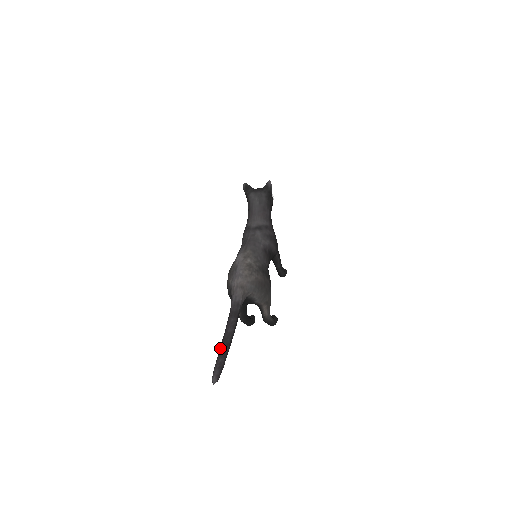
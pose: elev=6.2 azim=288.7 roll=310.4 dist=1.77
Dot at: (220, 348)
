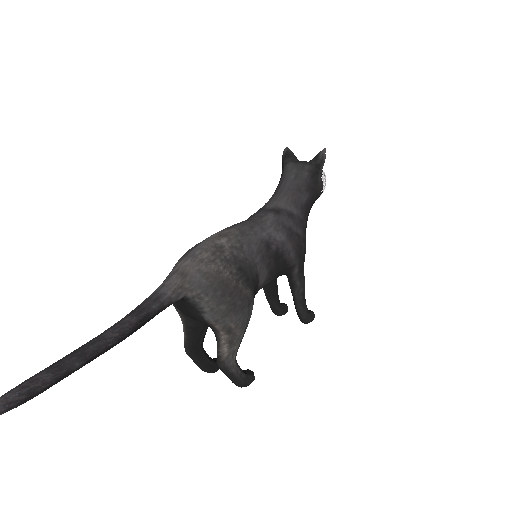
Dot at: occluded
